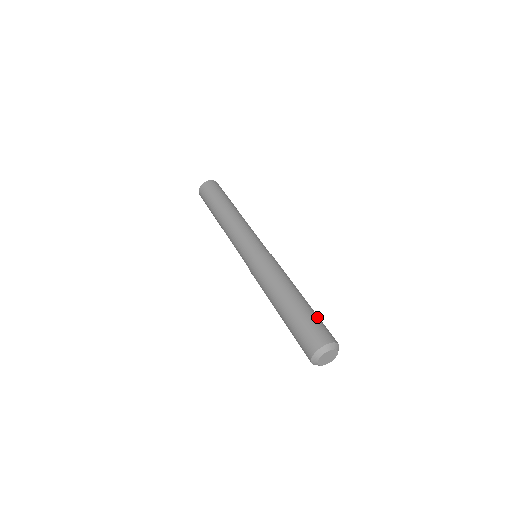
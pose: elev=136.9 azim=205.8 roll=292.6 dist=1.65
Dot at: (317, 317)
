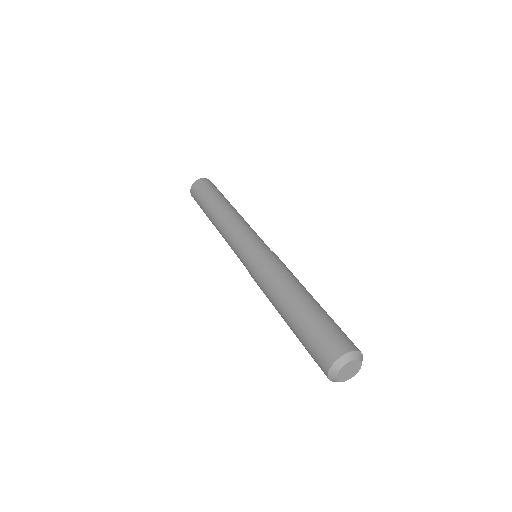
Dot at: (329, 321)
